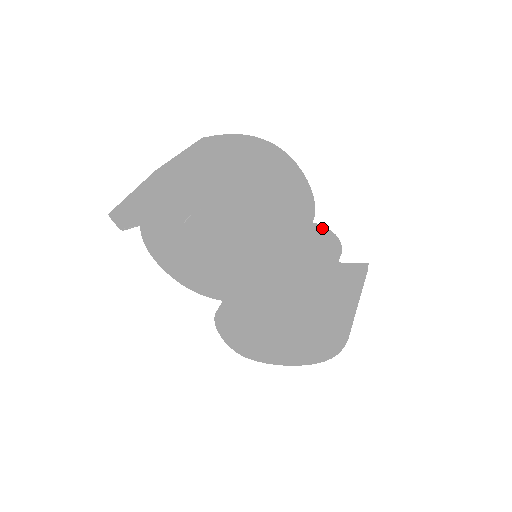
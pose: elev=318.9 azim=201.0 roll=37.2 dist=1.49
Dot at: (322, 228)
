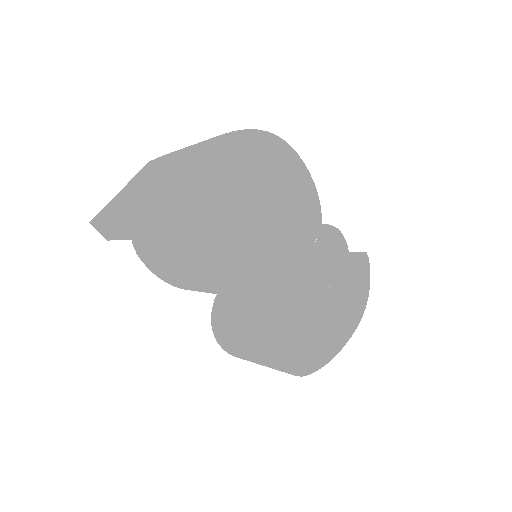
Dot at: occluded
